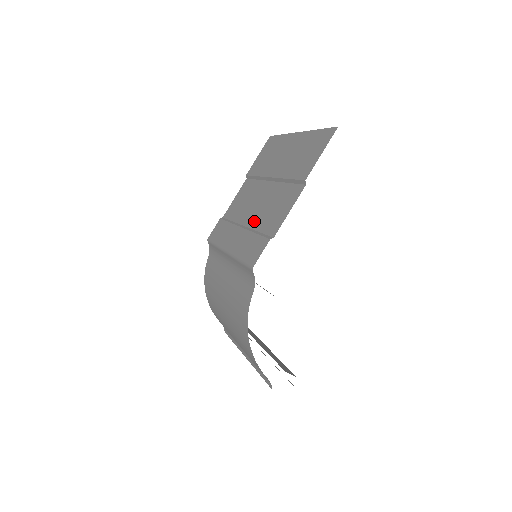
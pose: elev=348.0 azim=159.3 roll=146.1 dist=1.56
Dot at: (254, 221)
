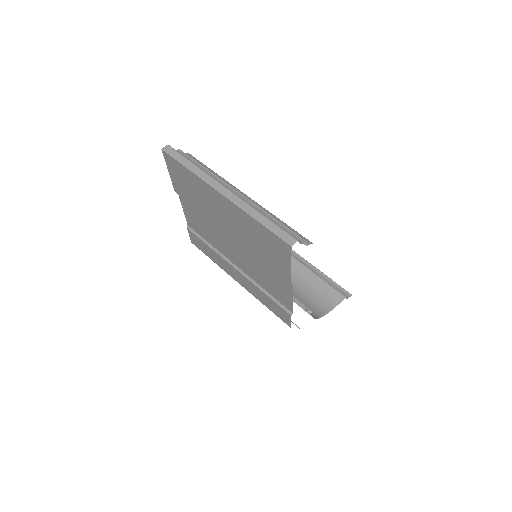
Dot at: (248, 272)
